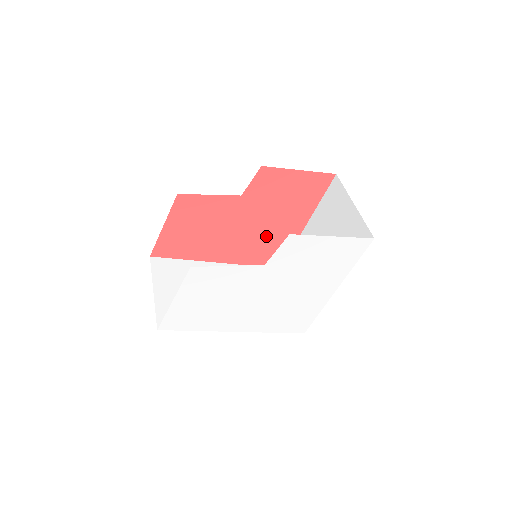
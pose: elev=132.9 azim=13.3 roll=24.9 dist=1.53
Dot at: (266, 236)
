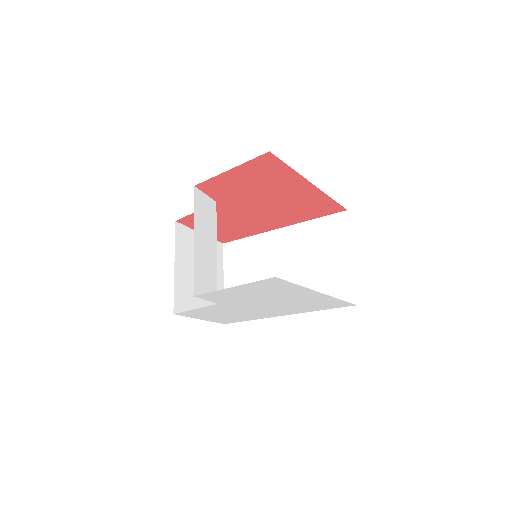
Dot at: (288, 205)
